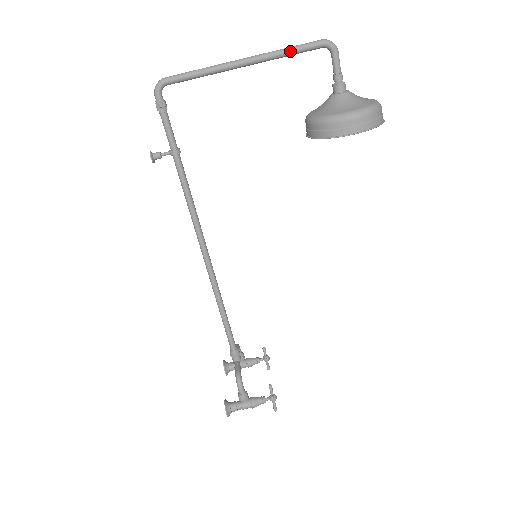
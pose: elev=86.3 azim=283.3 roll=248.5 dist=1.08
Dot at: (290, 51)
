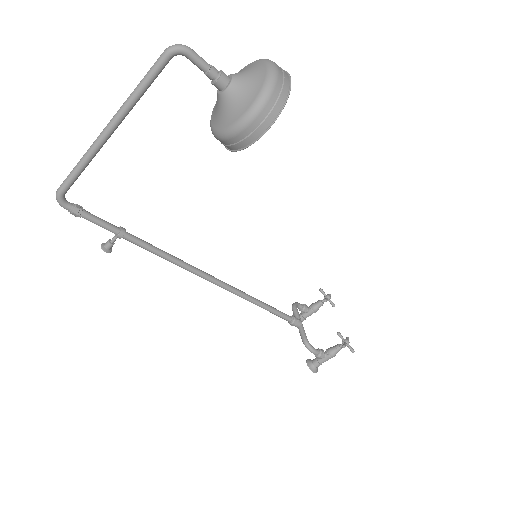
Dot at: (142, 88)
